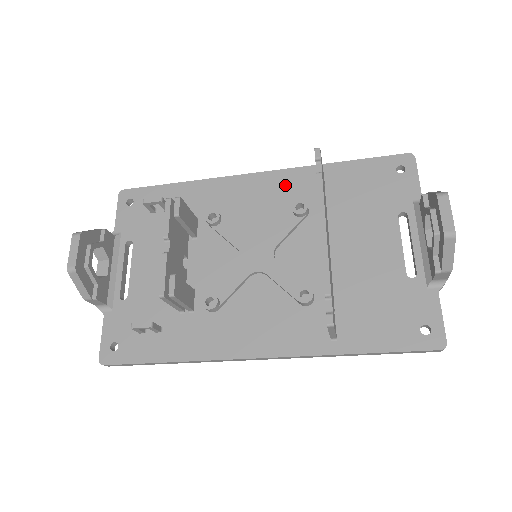
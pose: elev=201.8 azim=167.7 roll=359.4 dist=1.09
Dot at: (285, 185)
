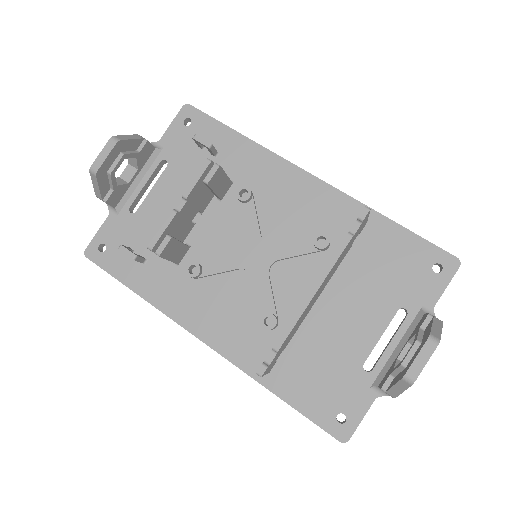
Dot at: (327, 206)
